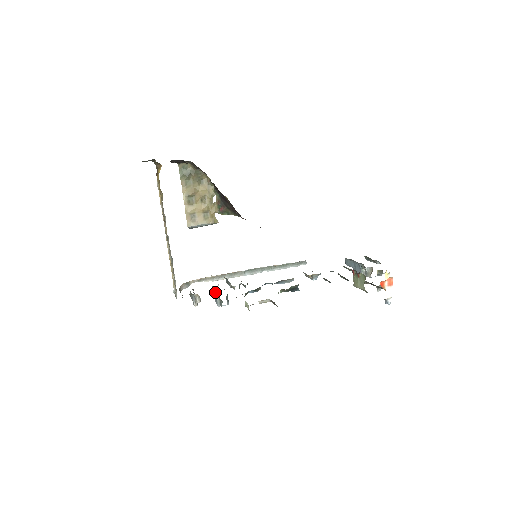
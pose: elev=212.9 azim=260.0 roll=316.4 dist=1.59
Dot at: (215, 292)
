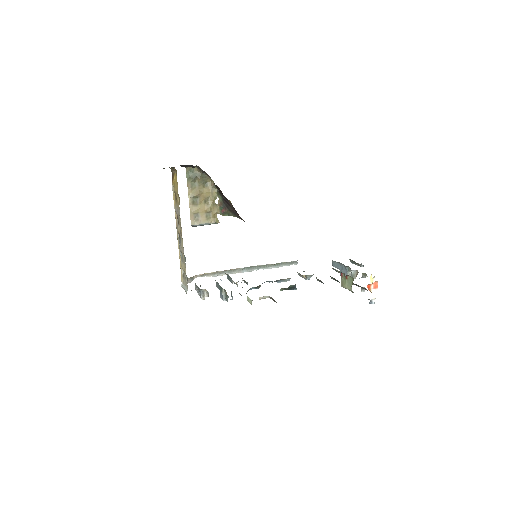
Dot at: (221, 288)
